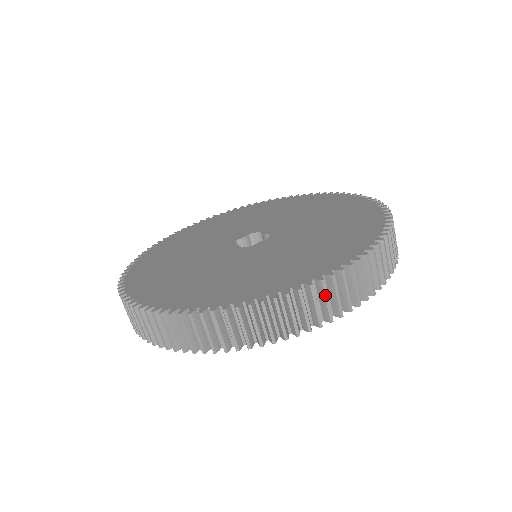
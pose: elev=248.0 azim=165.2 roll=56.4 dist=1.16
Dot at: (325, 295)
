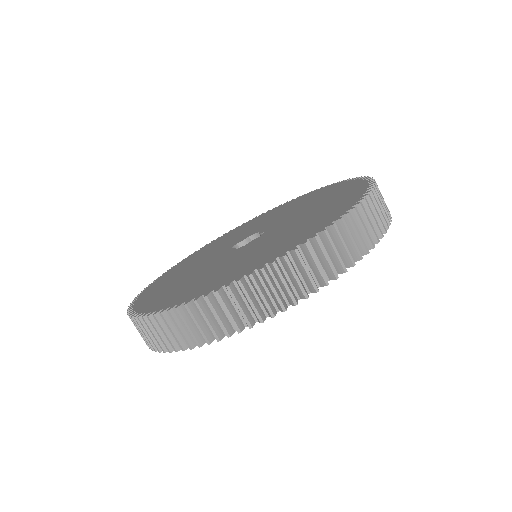
Dot at: (280, 277)
